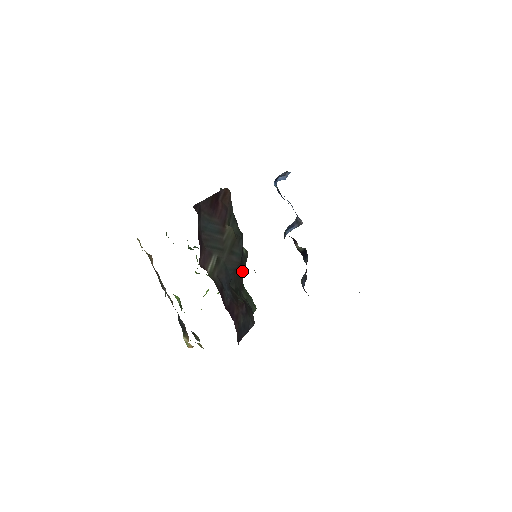
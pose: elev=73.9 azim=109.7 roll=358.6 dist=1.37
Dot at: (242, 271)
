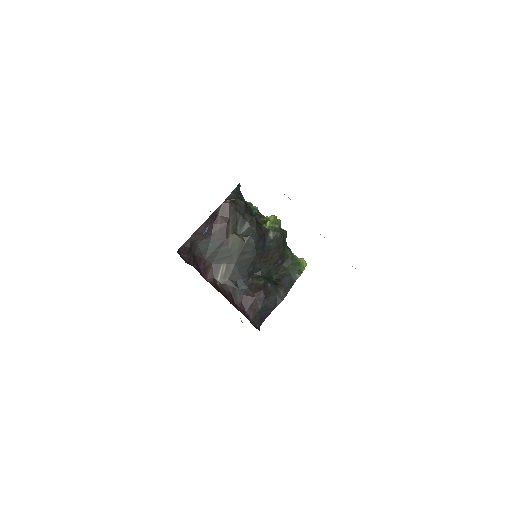
Dot at: (271, 254)
